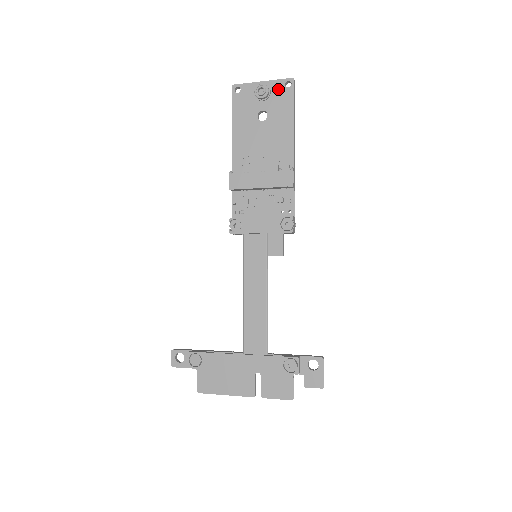
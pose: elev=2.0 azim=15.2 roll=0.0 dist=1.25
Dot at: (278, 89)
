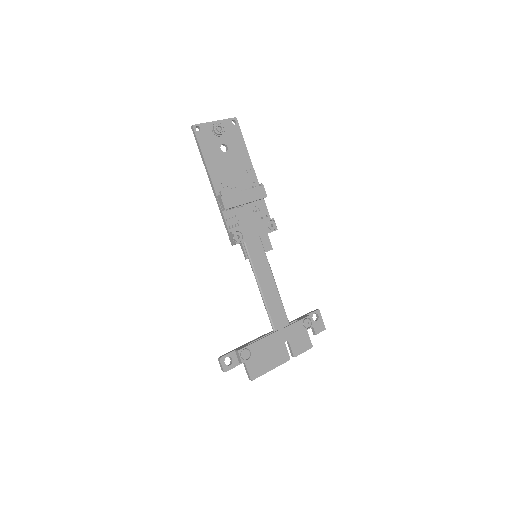
Dot at: (228, 126)
